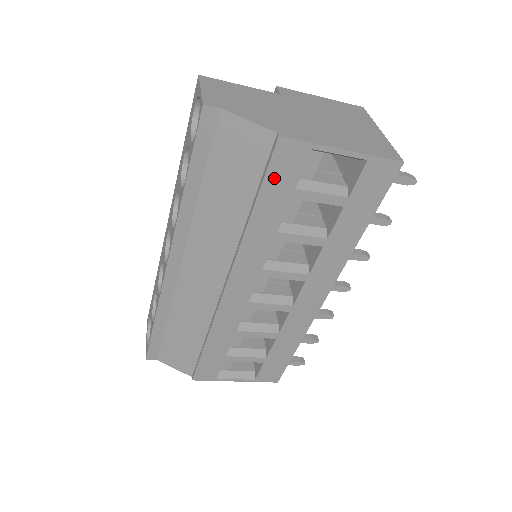
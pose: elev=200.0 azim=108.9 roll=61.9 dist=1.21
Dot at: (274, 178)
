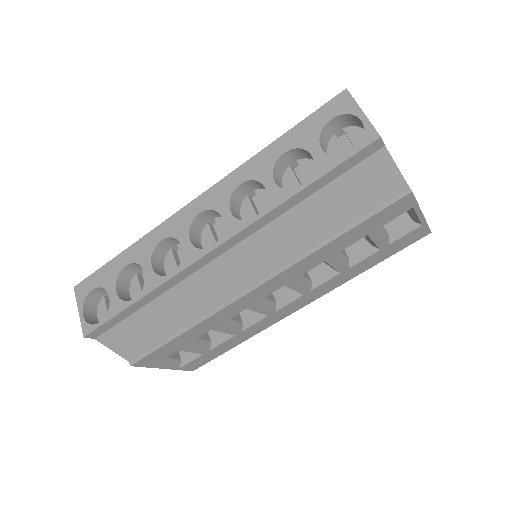
Dot at: (377, 218)
